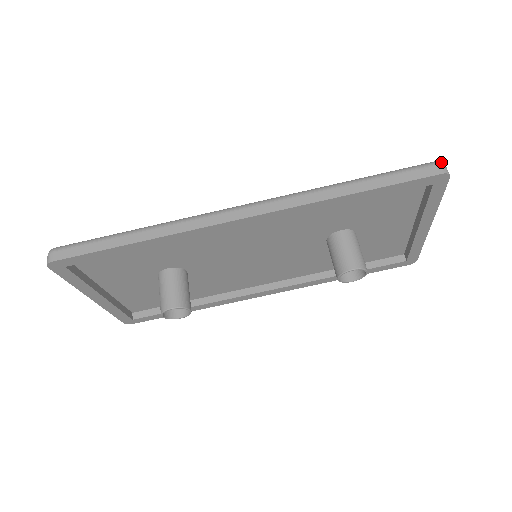
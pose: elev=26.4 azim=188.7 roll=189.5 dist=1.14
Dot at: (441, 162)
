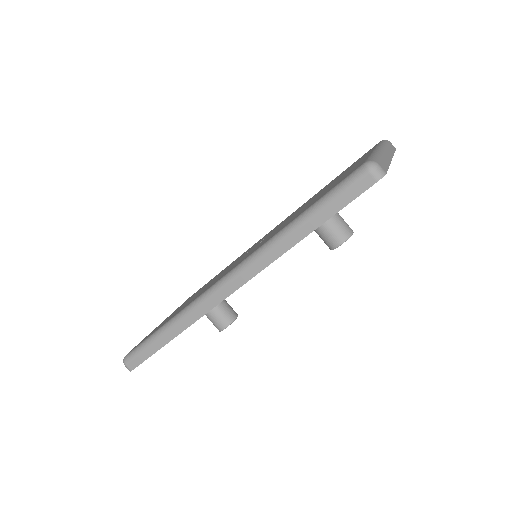
Dot at: (371, 166)
